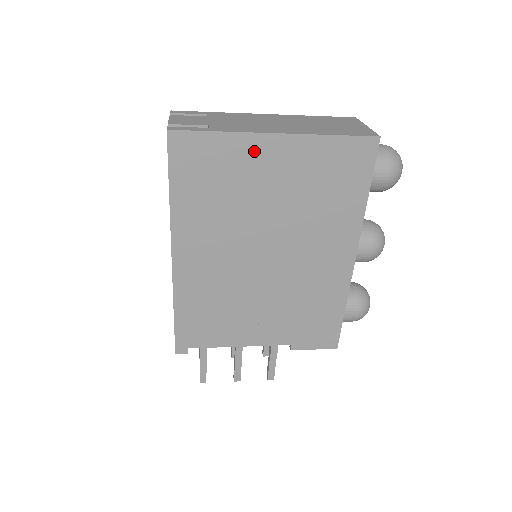
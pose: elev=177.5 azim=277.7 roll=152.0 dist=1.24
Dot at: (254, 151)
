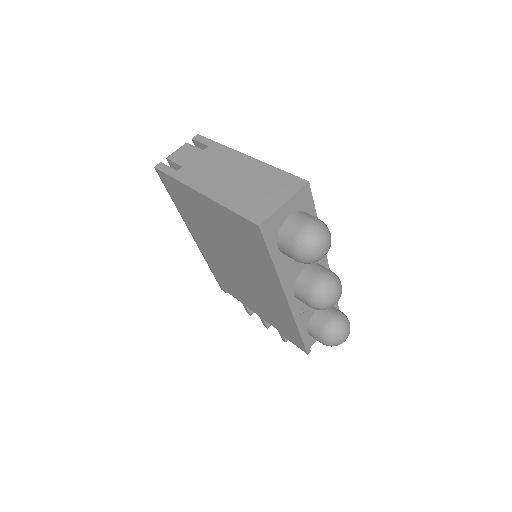
Dot at: (195, 198)
